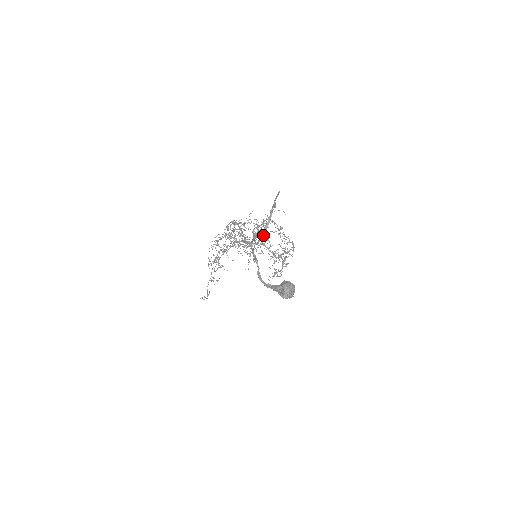
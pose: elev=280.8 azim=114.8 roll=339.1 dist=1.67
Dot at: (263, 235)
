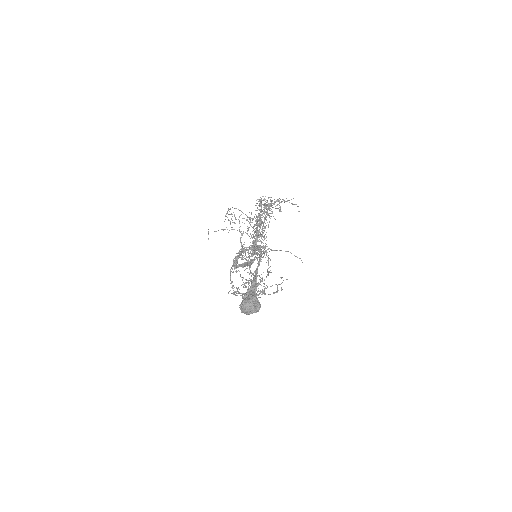
Dot at: occluded
